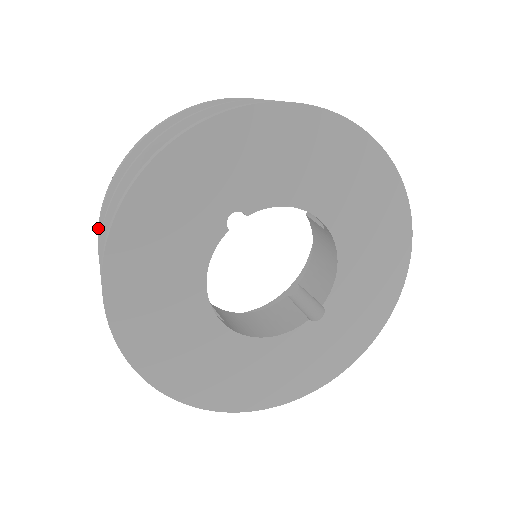
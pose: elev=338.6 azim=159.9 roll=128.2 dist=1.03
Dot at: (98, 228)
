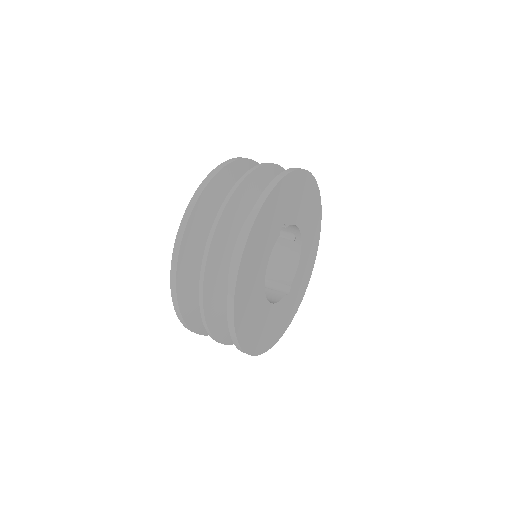
Dot at: (184, 229)
